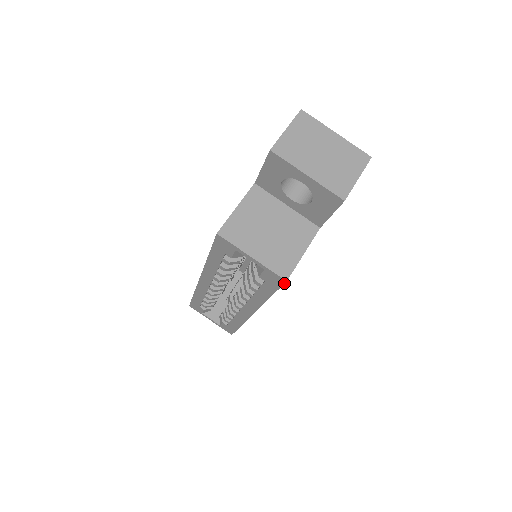
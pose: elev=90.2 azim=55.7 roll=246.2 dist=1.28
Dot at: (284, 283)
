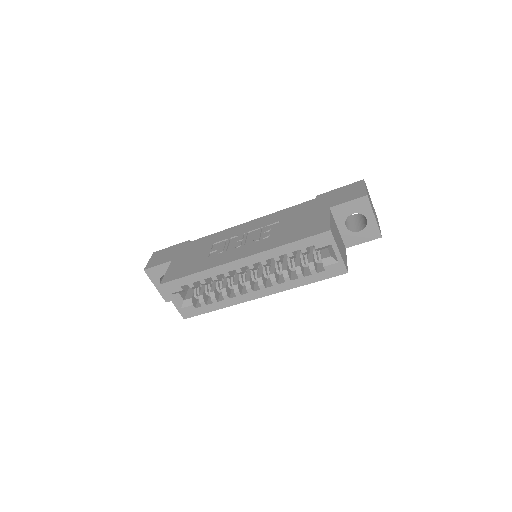
Dot at: occluded
